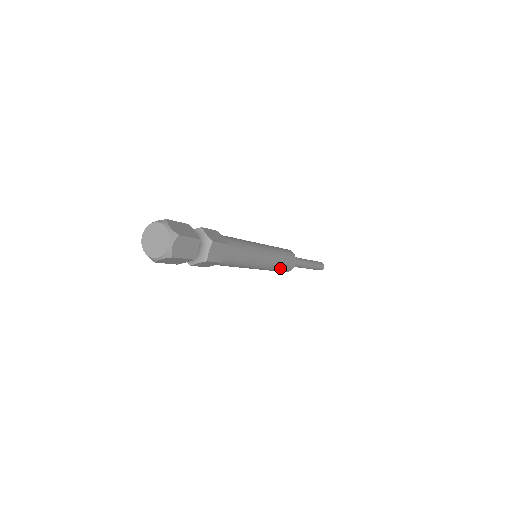
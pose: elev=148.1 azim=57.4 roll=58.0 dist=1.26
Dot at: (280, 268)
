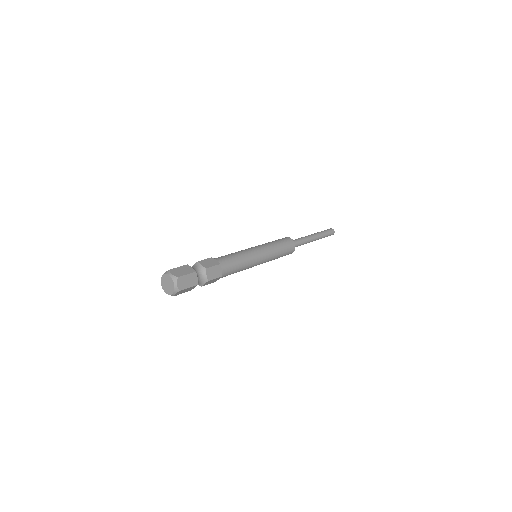
Dot at: (281, 255)
